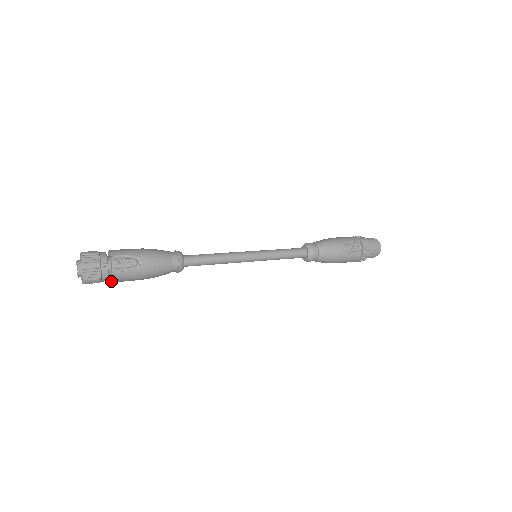
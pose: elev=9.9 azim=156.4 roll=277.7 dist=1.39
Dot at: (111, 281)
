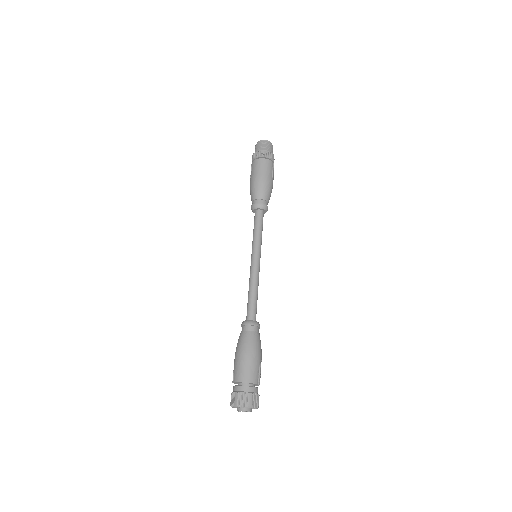
Dot at: occluded
